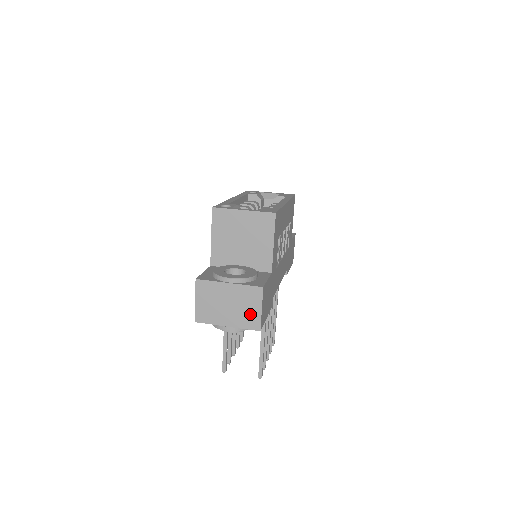
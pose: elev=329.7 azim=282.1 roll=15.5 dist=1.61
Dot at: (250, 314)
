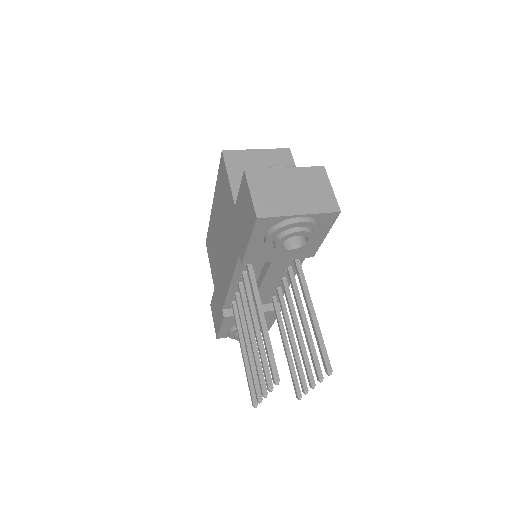
Dot at: (321, 195)
